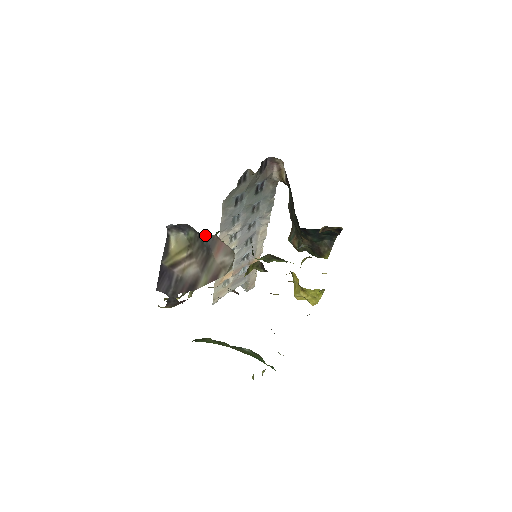
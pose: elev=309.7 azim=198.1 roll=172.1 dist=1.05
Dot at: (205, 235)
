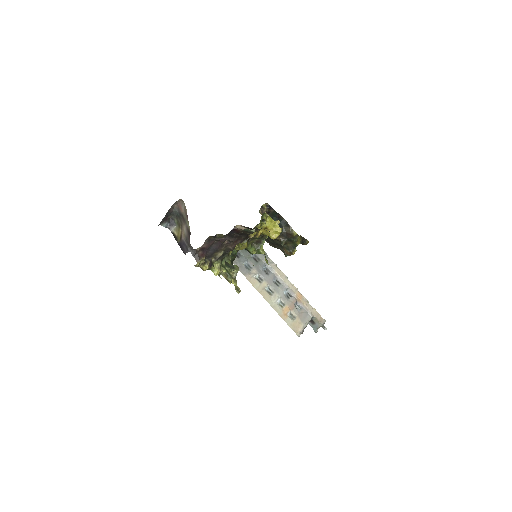
Dot at: (174, 210)
